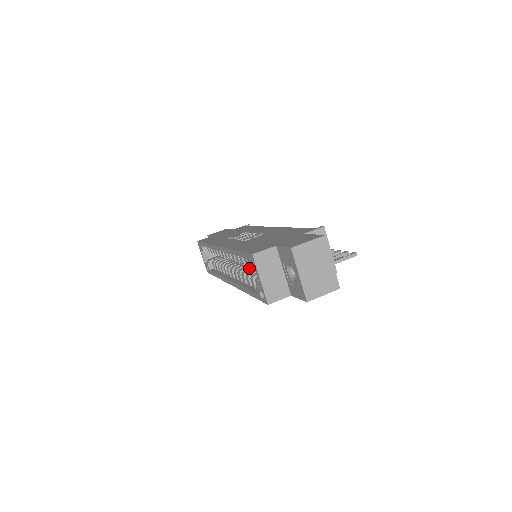
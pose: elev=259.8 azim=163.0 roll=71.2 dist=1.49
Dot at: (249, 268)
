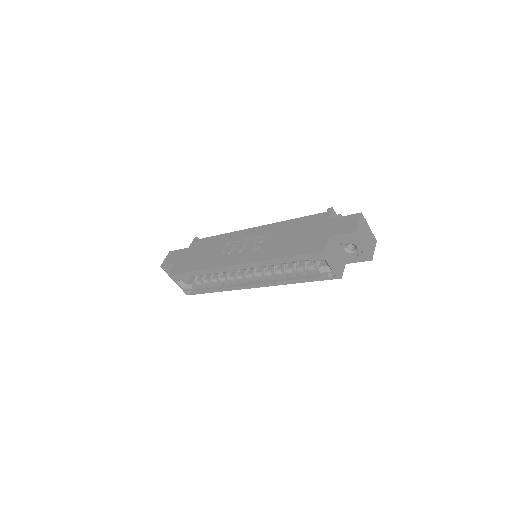
Dot at: (276, 266)
